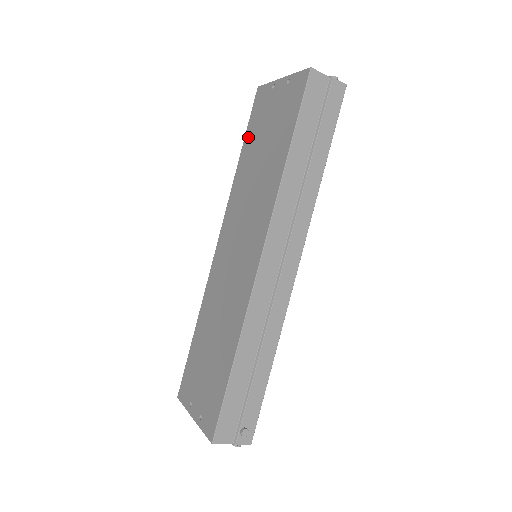
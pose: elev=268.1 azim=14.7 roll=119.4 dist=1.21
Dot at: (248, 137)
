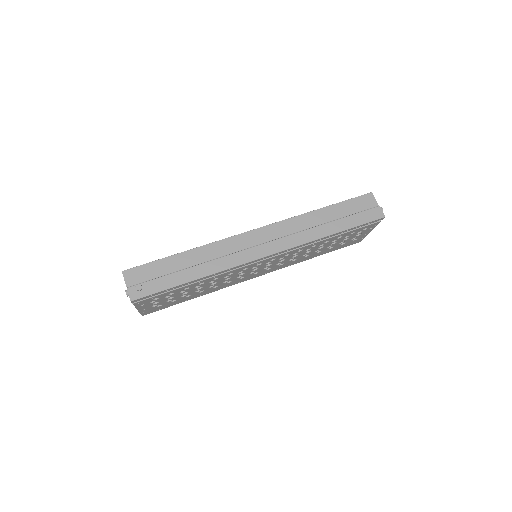
Dot at: occluded
